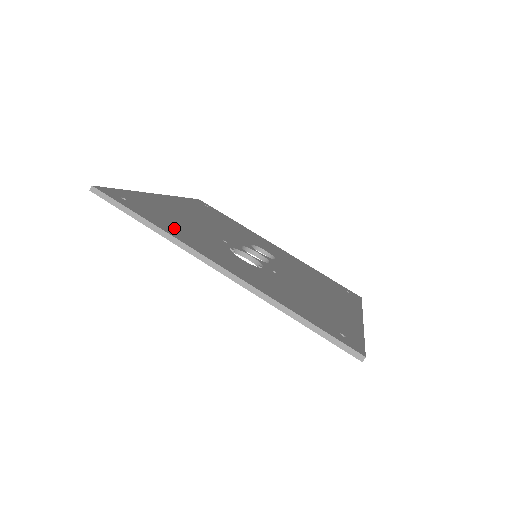
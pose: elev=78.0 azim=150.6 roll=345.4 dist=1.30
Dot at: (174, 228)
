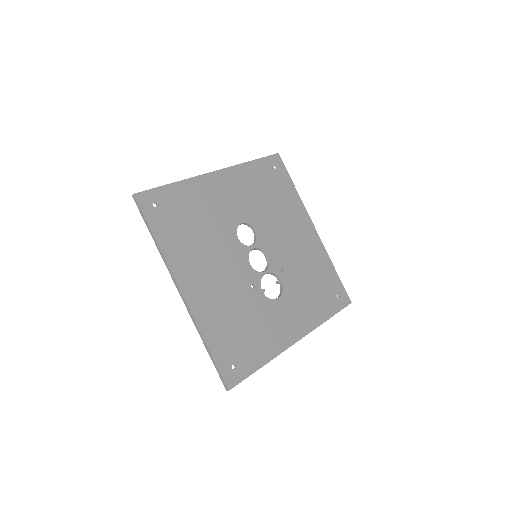
Dot at: (261, 343)
